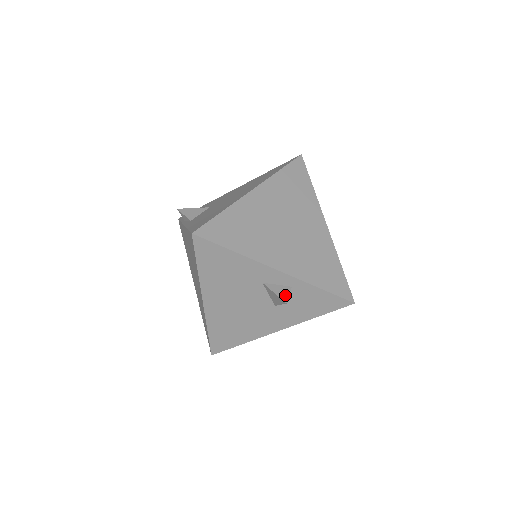
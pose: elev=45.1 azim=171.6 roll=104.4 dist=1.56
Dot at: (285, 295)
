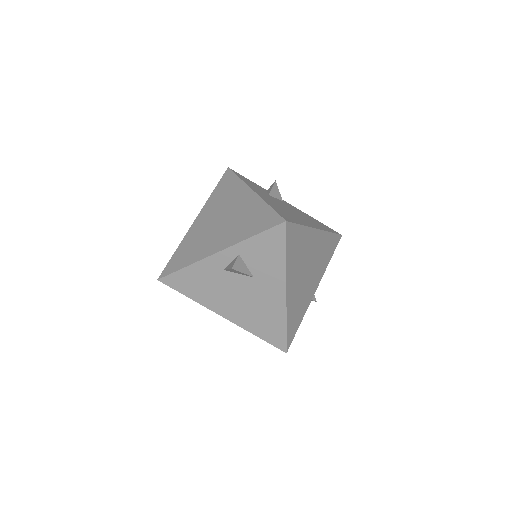
Dot at: (233, 264)
